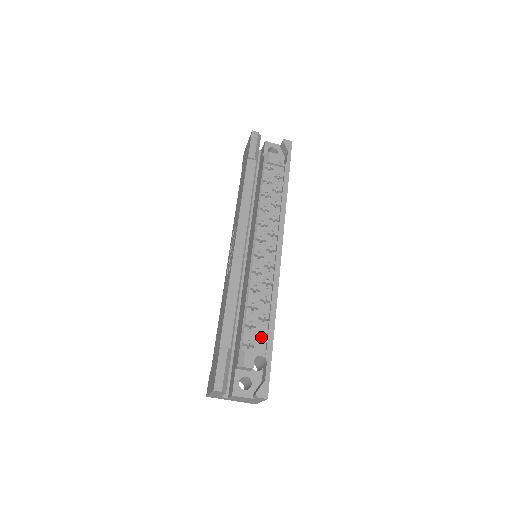
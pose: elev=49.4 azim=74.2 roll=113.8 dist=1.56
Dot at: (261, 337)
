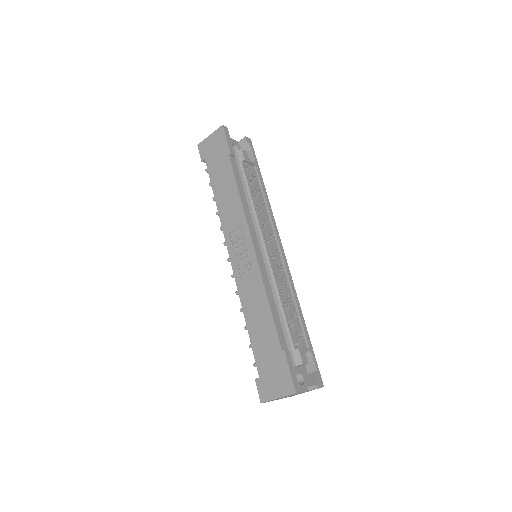
Dot at: (298, 333)
